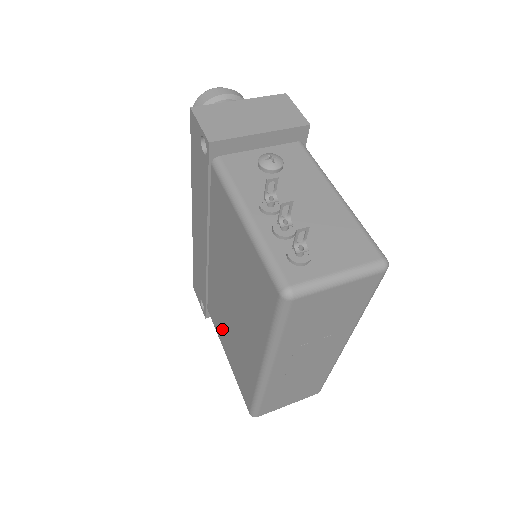
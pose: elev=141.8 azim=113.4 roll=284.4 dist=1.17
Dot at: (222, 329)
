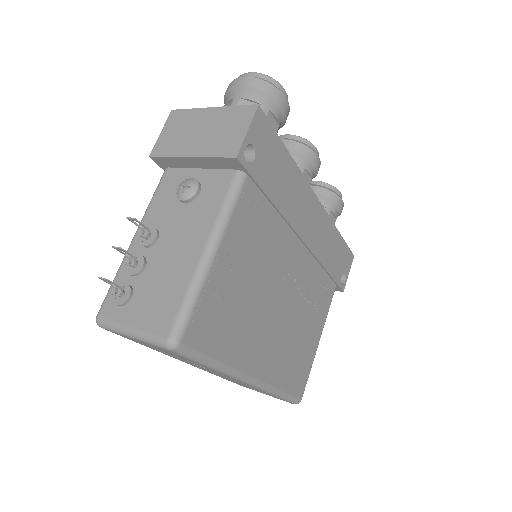
Dot at: occluded
